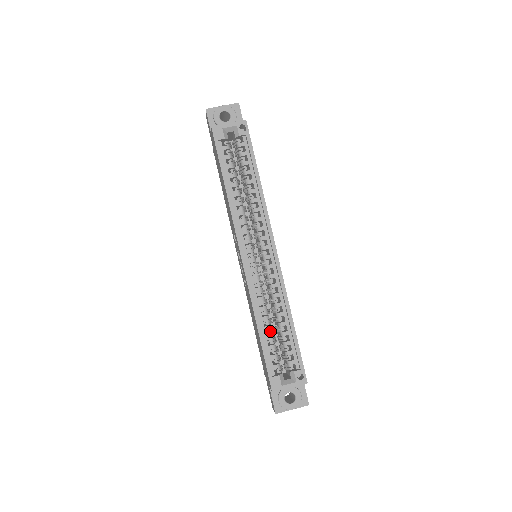
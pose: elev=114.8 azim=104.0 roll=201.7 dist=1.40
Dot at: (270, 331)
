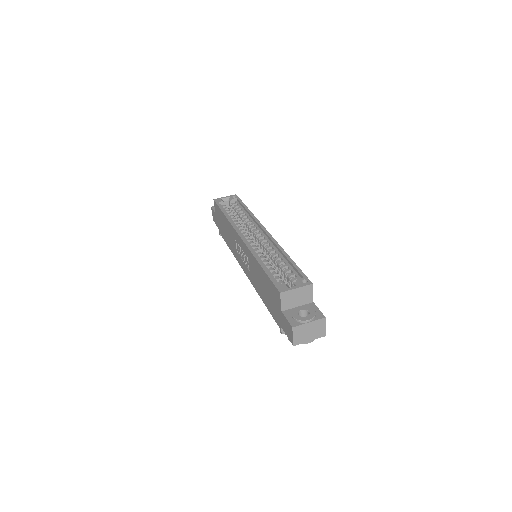
Dot at: occluded
